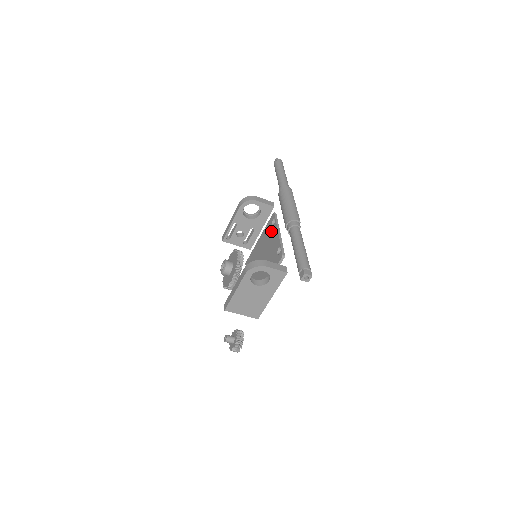
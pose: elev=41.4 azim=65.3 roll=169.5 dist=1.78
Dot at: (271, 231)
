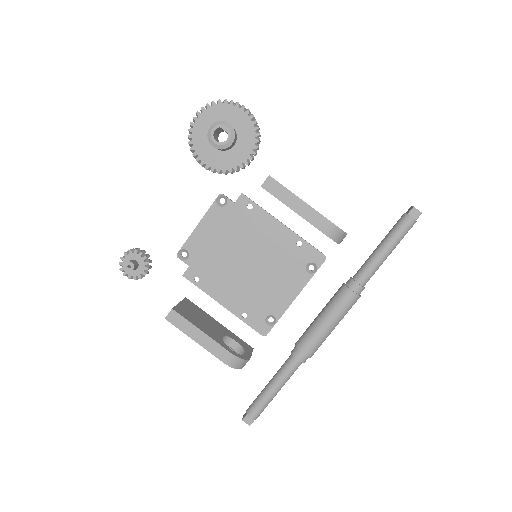
Dot at: (297, 271)
